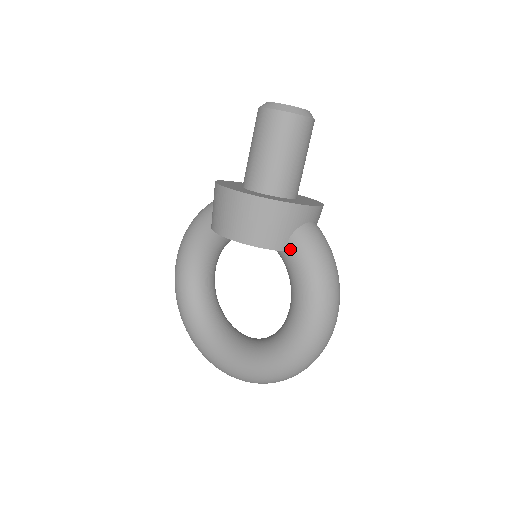
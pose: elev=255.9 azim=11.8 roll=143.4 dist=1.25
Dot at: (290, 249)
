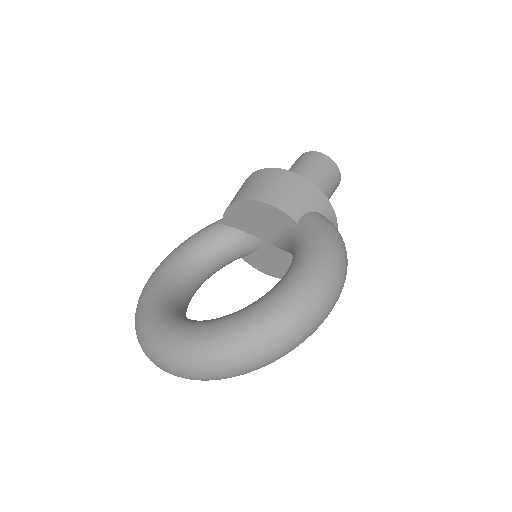
Dot at: (304, 220)
